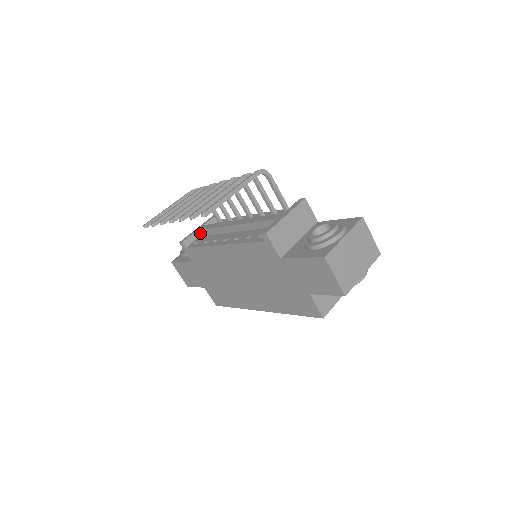
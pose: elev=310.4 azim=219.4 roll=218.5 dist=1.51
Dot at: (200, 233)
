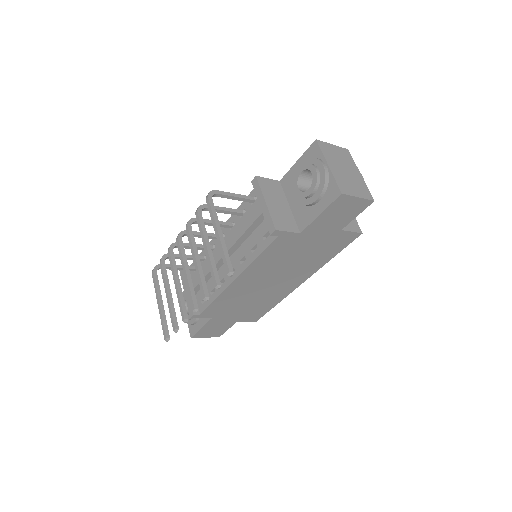
Dot at: occluded
